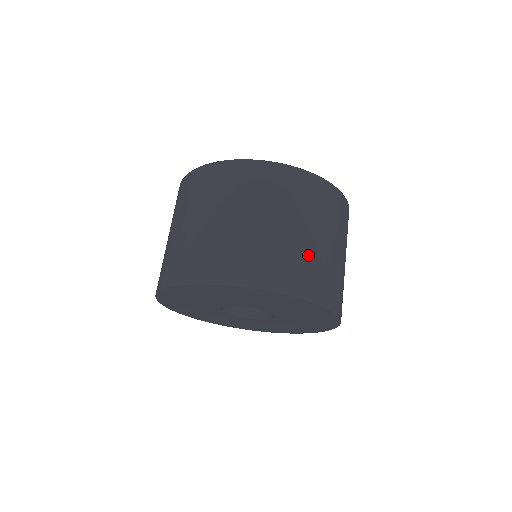
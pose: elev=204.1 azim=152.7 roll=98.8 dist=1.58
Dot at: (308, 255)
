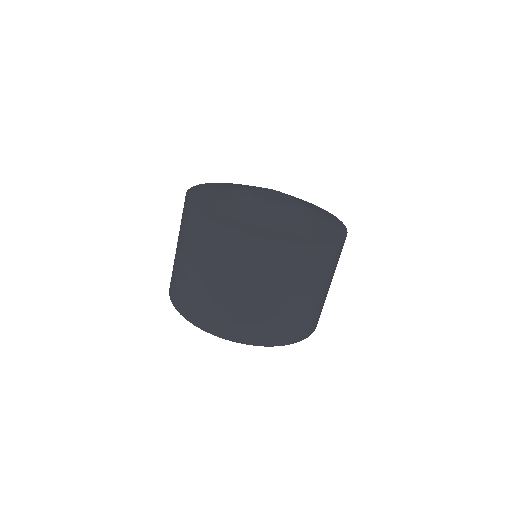
Dot at: occluded
